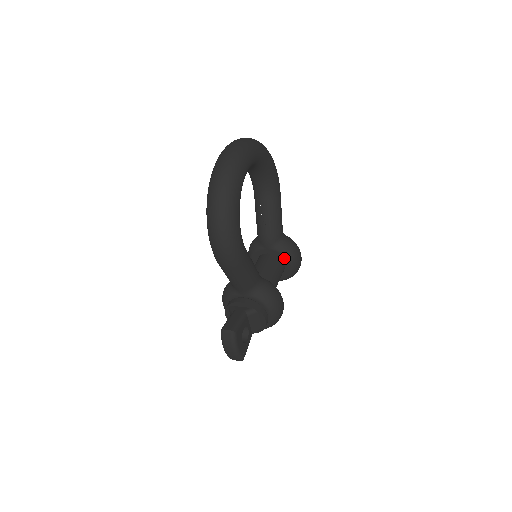
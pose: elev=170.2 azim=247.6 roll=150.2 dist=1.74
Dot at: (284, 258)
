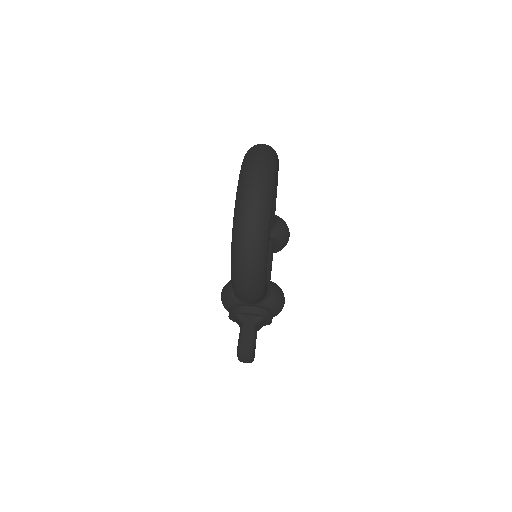
Dot at: (276, 242)
